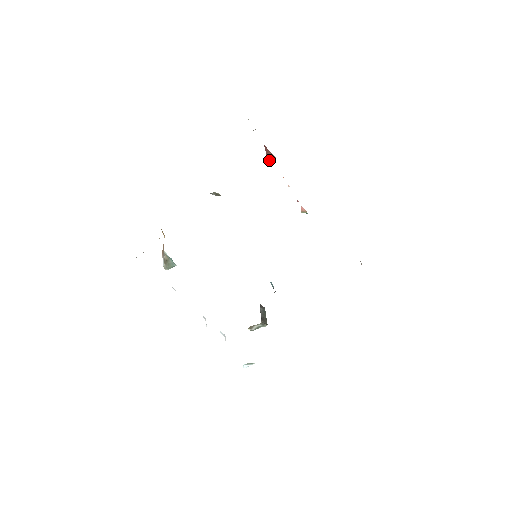
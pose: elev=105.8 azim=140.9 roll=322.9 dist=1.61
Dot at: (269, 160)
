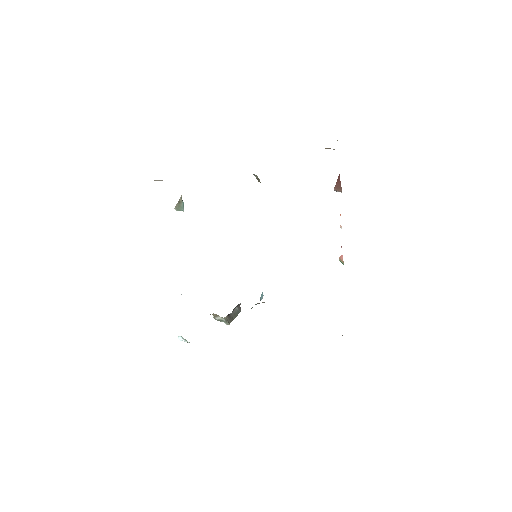
Dot at: (335, 189)
